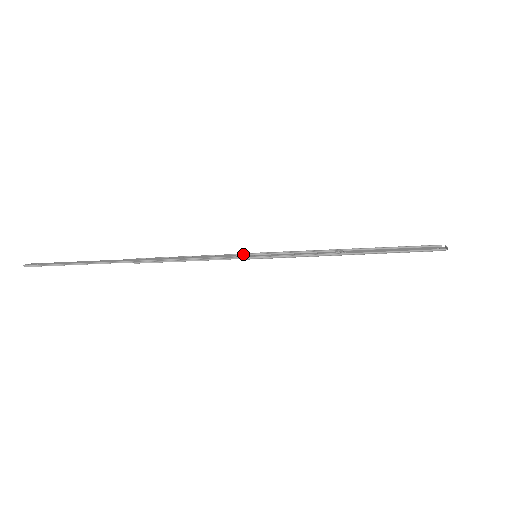
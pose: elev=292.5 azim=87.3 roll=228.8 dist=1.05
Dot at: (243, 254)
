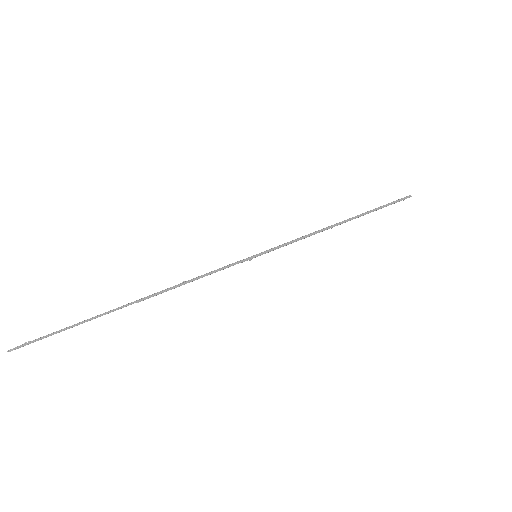
Dot at: occluded
